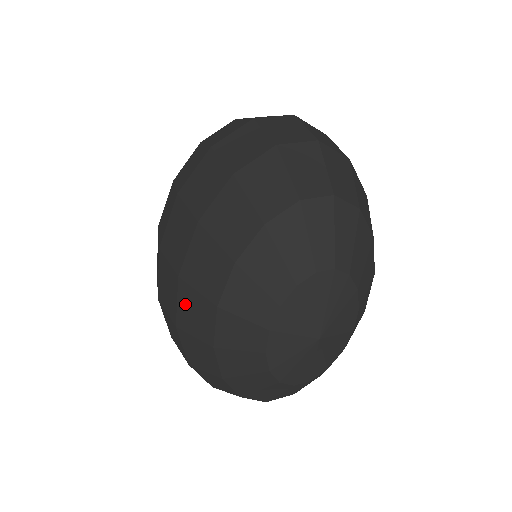
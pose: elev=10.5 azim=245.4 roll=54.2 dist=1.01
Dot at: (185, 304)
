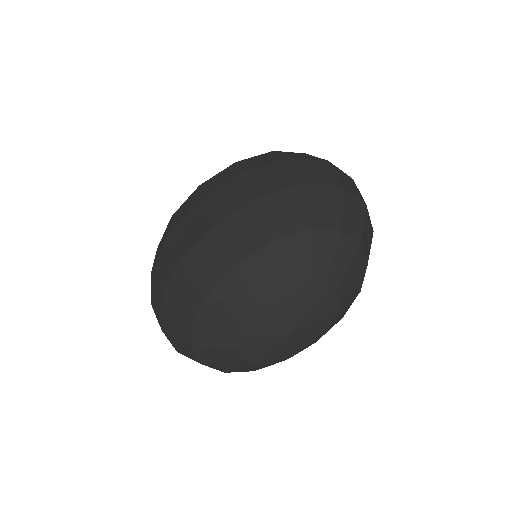
Dot at: (204, 249)
